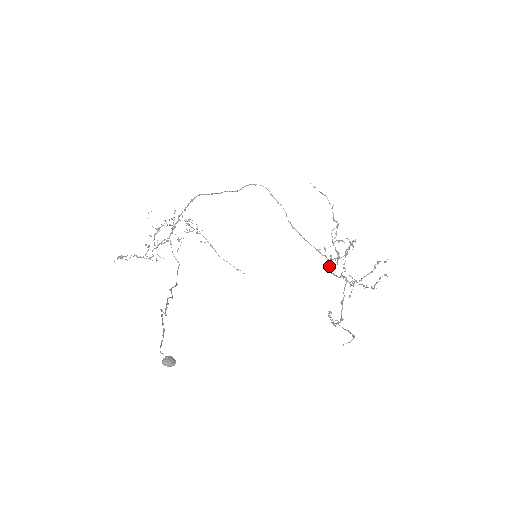
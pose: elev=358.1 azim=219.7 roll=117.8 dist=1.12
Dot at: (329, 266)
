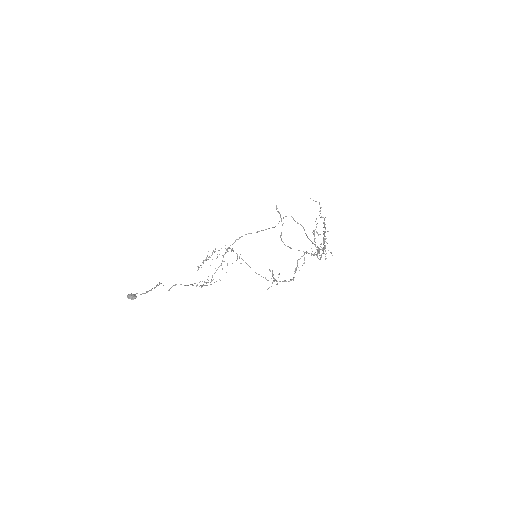
Dot at: (321, 256)
